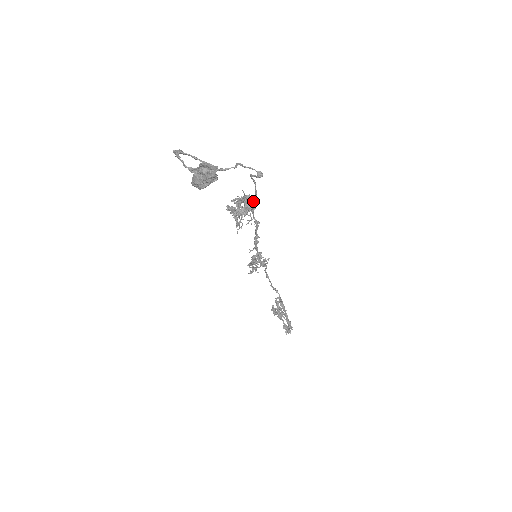
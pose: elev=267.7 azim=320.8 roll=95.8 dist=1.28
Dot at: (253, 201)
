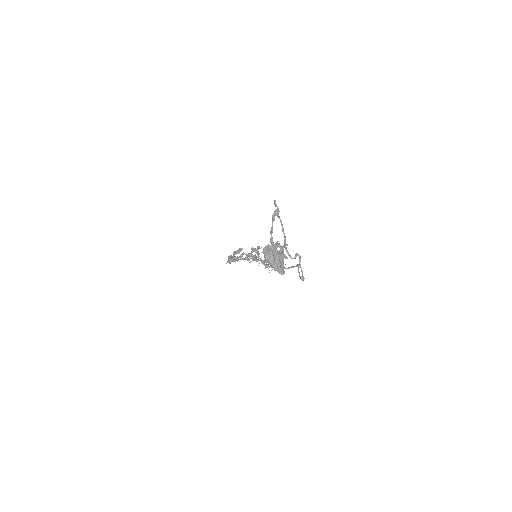
Dot at: (285, 268)
